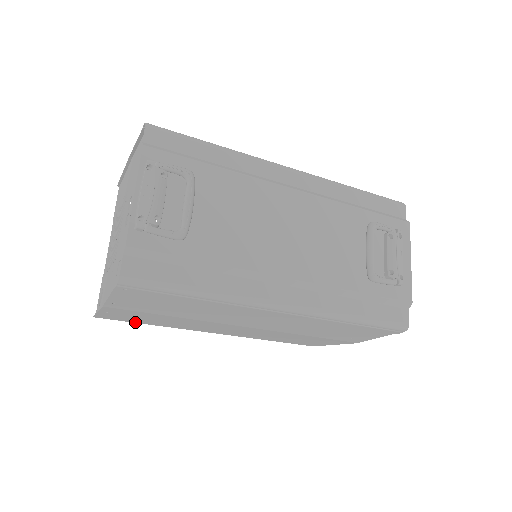
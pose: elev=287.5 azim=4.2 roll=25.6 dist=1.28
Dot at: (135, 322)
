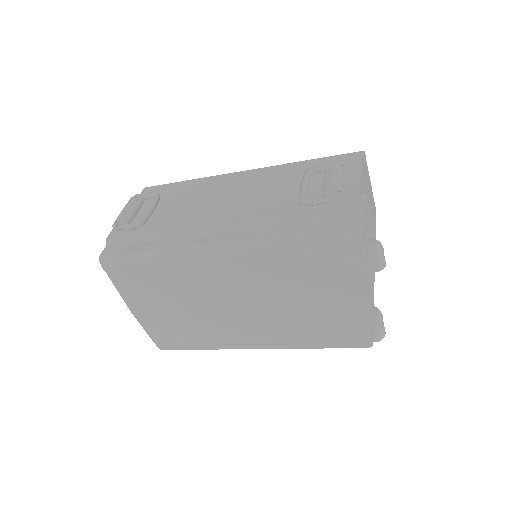
Dot at: (188, 348)
